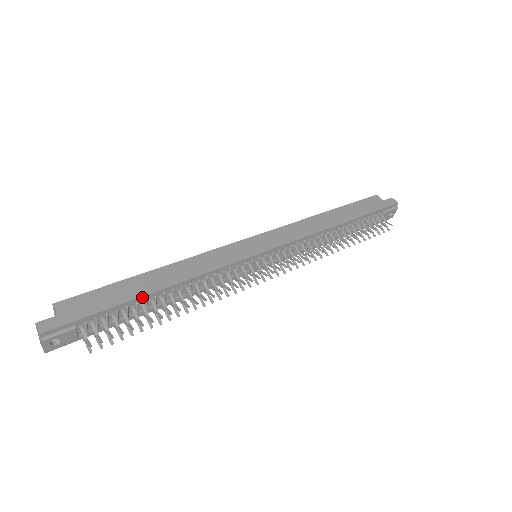
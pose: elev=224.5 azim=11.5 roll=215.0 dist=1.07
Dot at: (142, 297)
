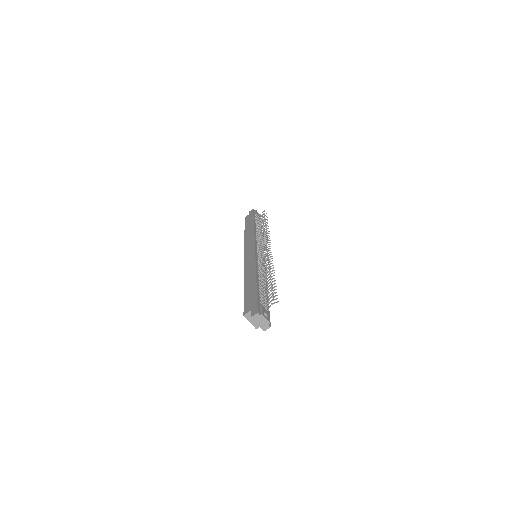
Dot at: (257, 283)
